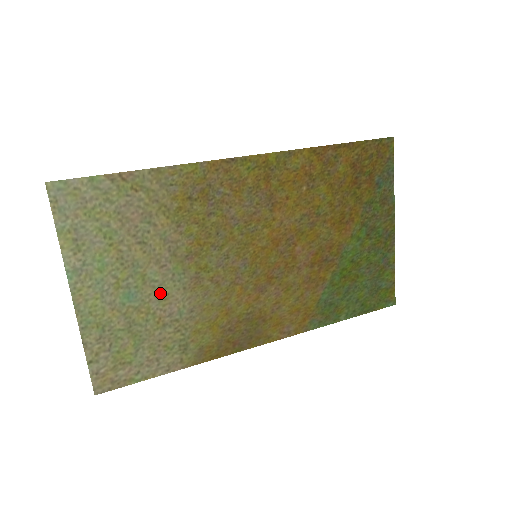
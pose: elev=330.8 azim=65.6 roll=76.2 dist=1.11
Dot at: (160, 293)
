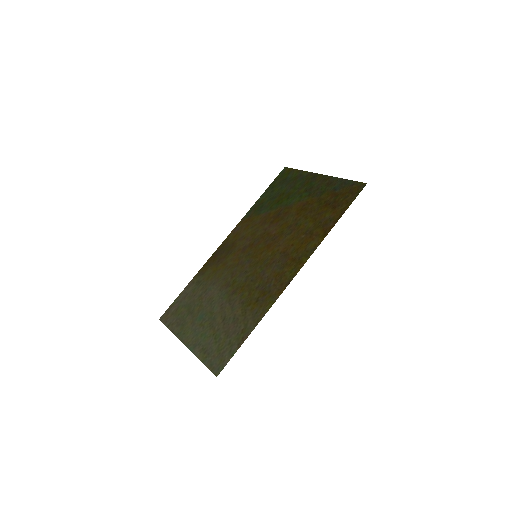
Dot at: (211, 302)
